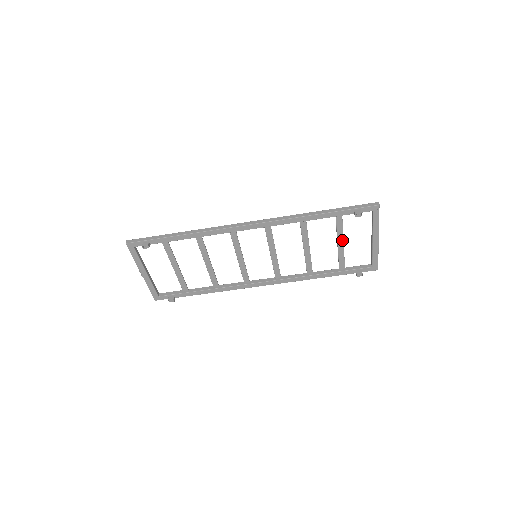
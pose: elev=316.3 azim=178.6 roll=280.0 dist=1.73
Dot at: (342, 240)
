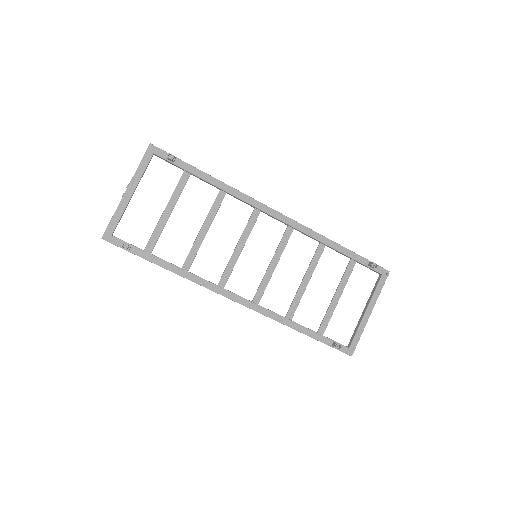
Dot at: (341, 293)
